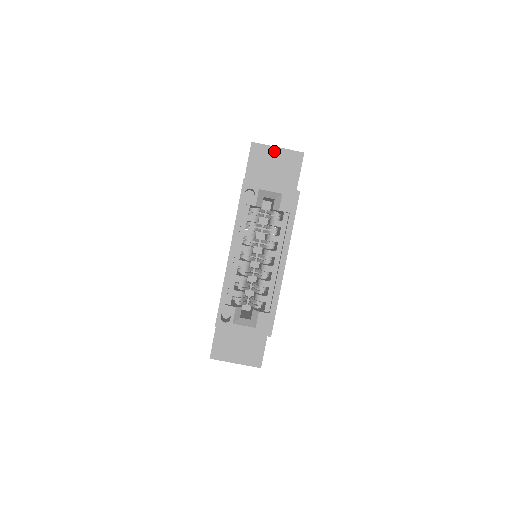
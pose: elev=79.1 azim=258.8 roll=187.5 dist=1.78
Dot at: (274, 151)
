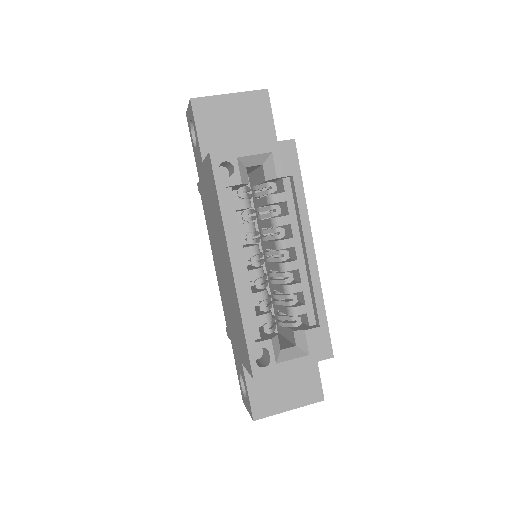
Dot at: (226, 101)
